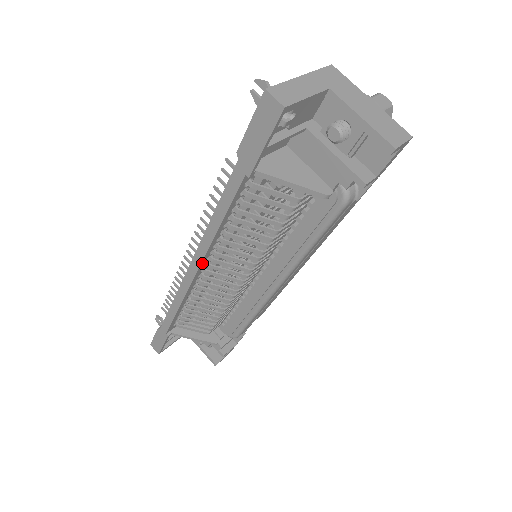
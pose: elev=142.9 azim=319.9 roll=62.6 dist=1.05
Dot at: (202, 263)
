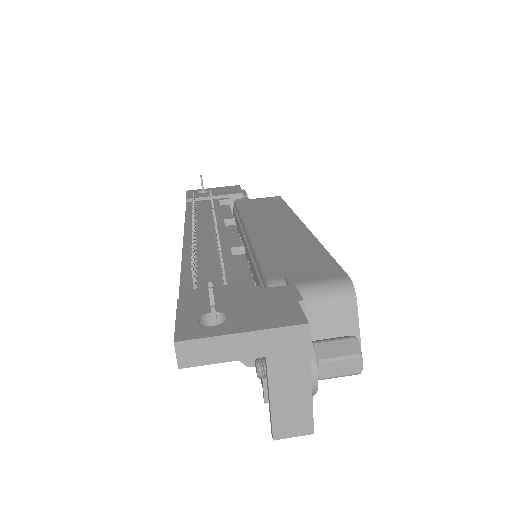
Dot at: occluded
